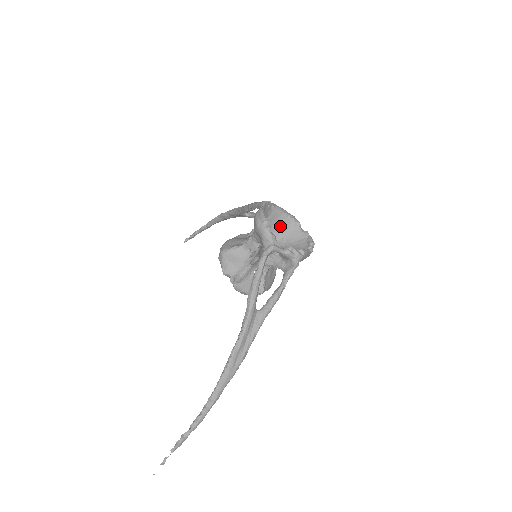
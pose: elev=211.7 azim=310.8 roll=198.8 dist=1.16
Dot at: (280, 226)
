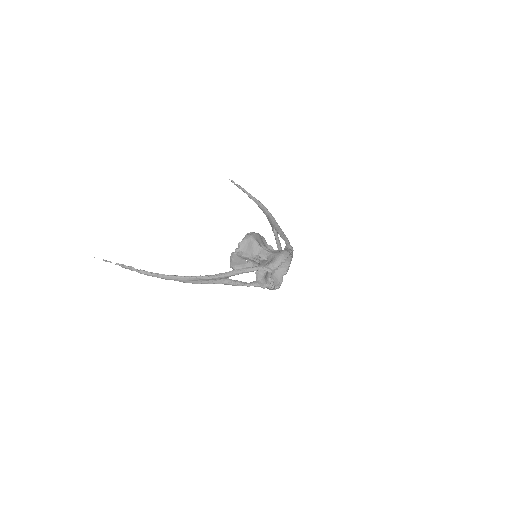
Dot at: occluded
